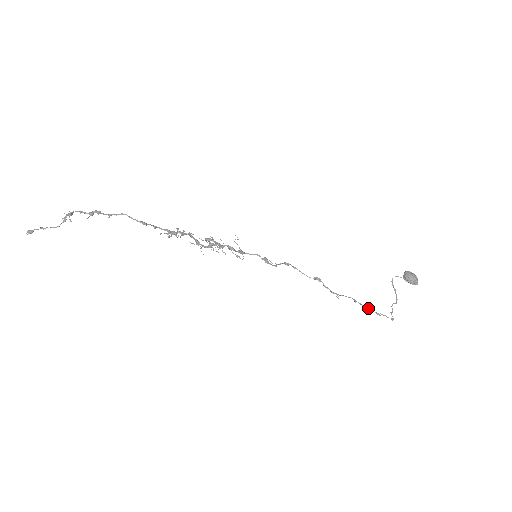
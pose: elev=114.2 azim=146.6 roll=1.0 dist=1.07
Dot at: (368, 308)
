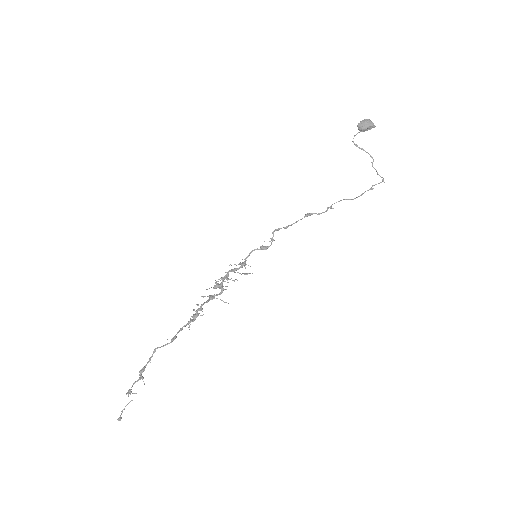
Dot at: (361, 194)
